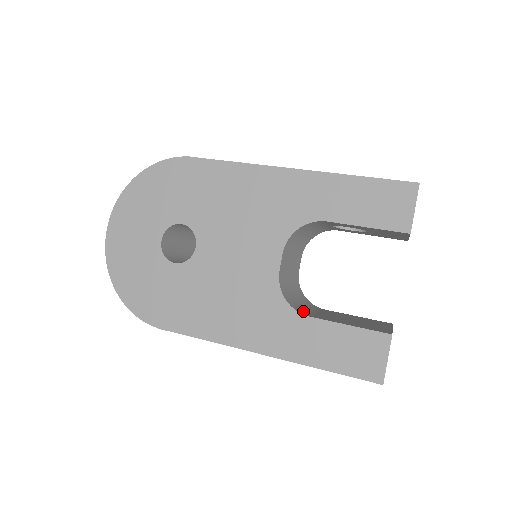
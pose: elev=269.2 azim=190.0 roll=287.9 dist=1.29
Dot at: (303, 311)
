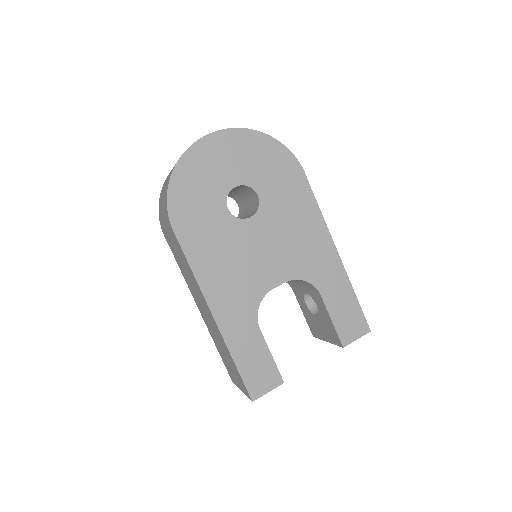
Dot at: occluded
